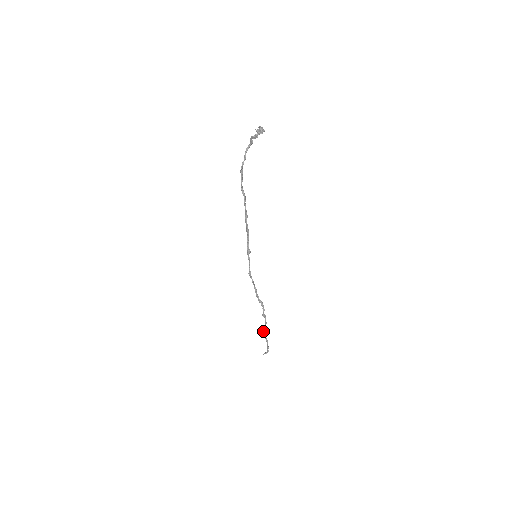
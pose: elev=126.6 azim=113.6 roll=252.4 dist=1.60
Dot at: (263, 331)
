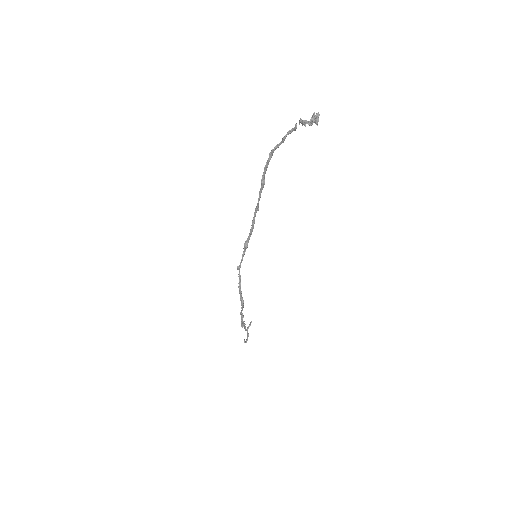
Dot at: occluded
